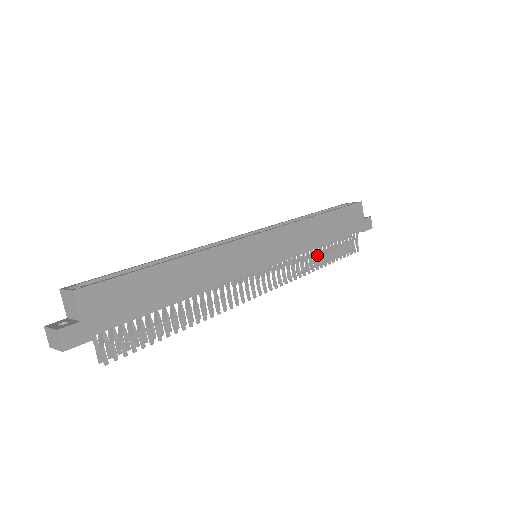
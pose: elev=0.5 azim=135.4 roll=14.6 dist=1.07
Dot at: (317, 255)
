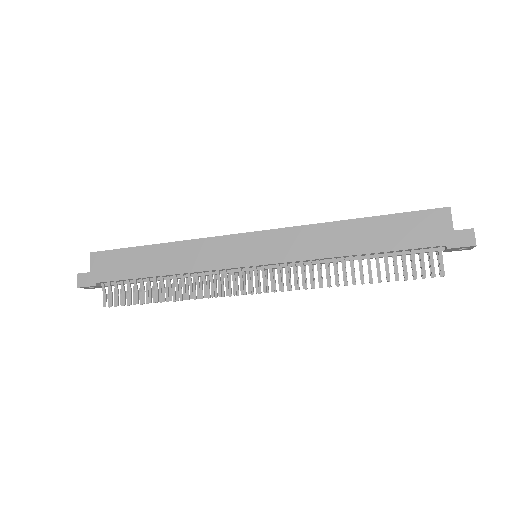
Dot at: occluded
